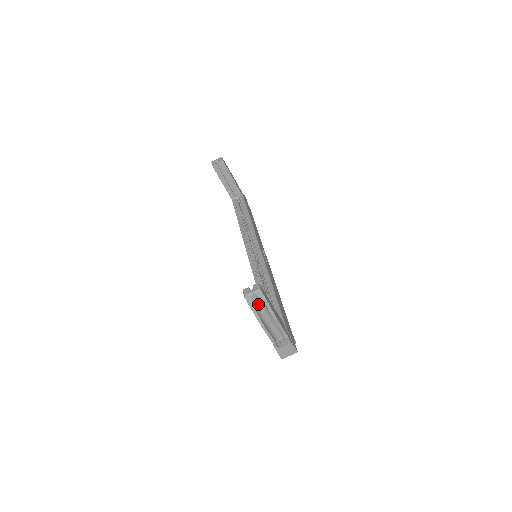
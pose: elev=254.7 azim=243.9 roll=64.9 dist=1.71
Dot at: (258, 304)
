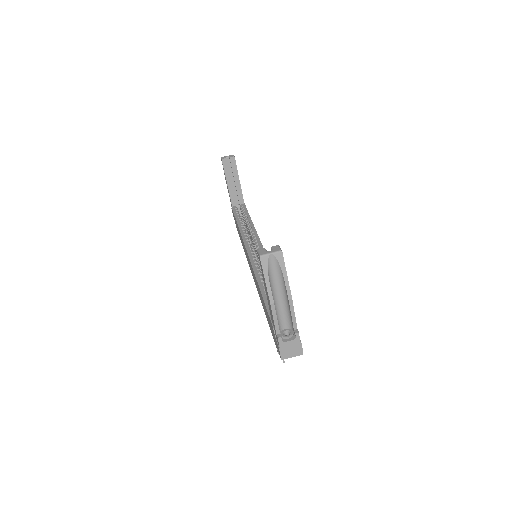
Dot at: (273, 272)
